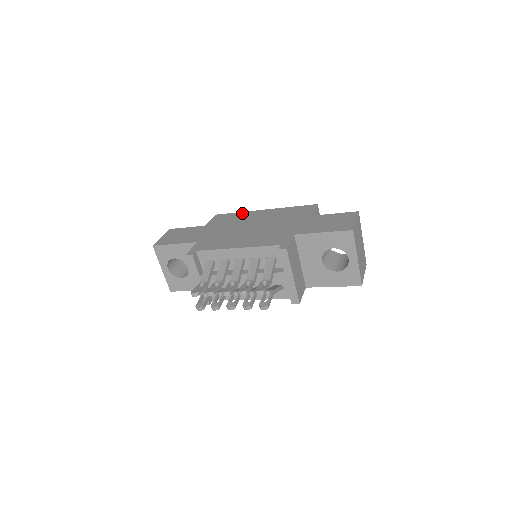
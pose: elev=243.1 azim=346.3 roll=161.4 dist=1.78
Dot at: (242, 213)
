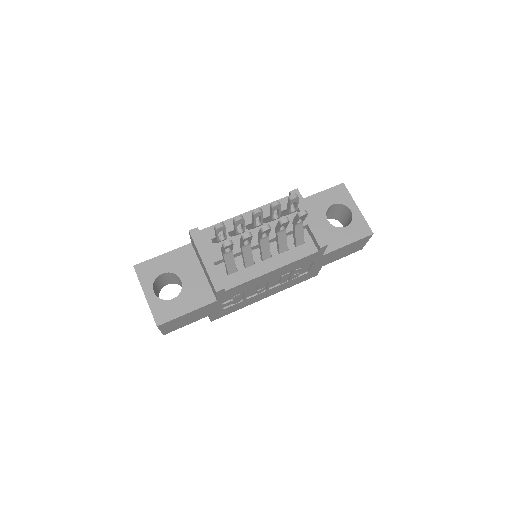
Dot at: occluded
